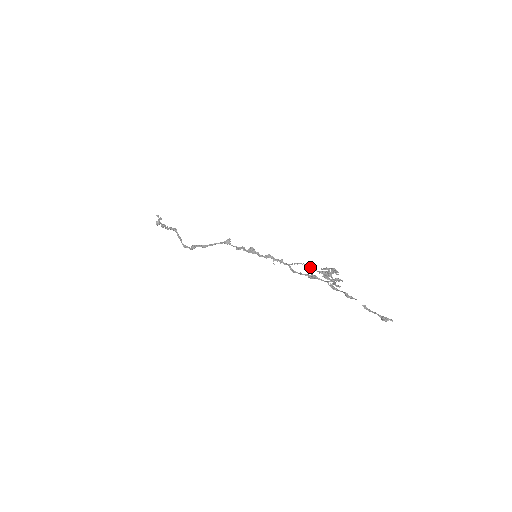
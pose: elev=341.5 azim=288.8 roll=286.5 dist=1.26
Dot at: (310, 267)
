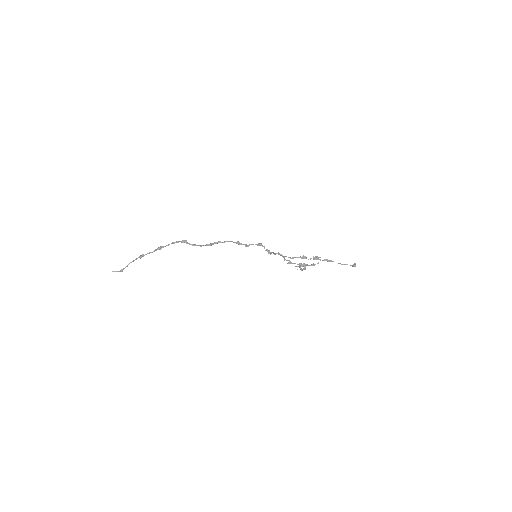
Dot at: (292, 263)
